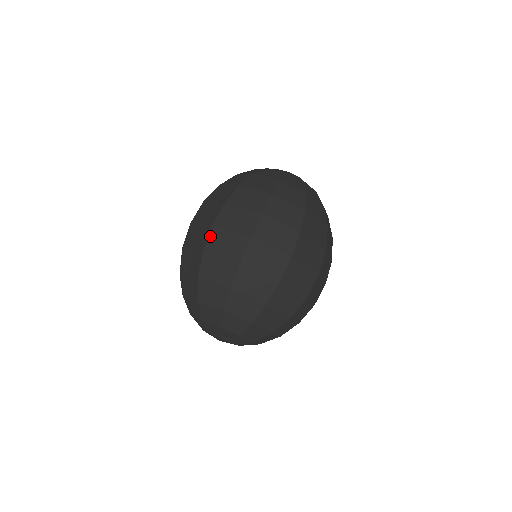
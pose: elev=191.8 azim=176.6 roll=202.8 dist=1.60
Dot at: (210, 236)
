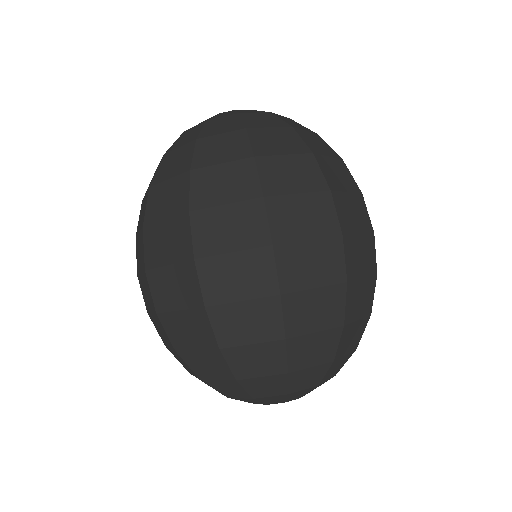
Dot at: occluded
